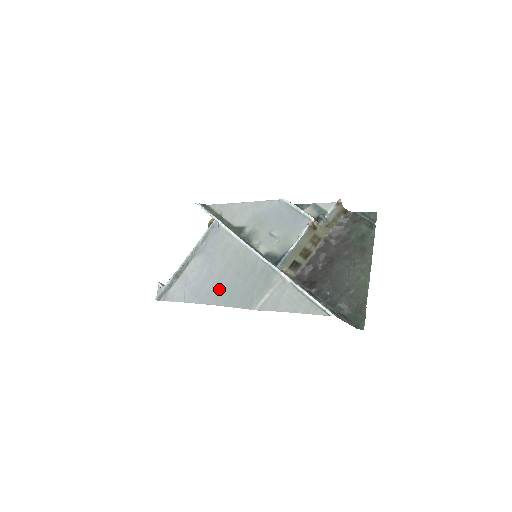
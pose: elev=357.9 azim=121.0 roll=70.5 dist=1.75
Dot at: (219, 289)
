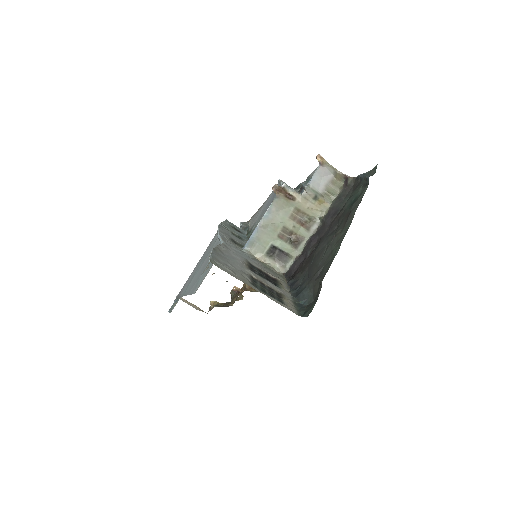
Dot at: (188, 281)
